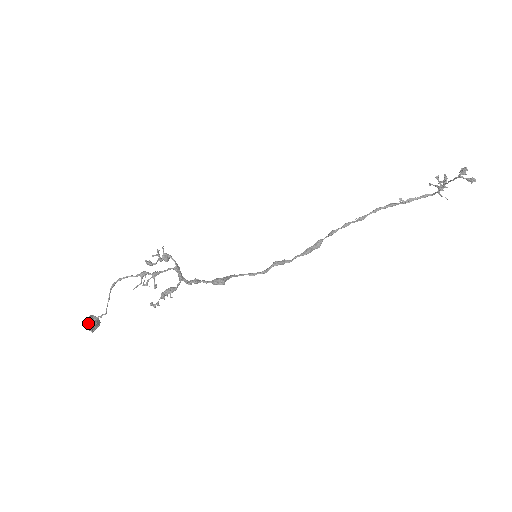
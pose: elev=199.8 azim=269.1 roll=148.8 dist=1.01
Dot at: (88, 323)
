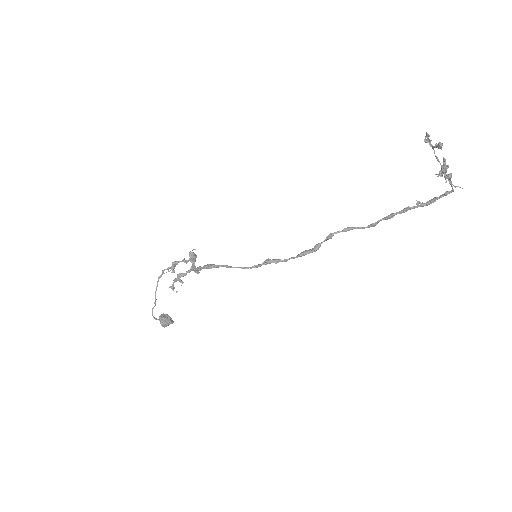
Dot at: (160, 317)
